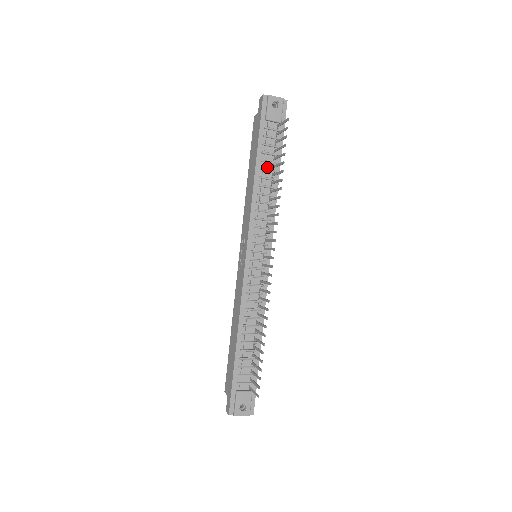
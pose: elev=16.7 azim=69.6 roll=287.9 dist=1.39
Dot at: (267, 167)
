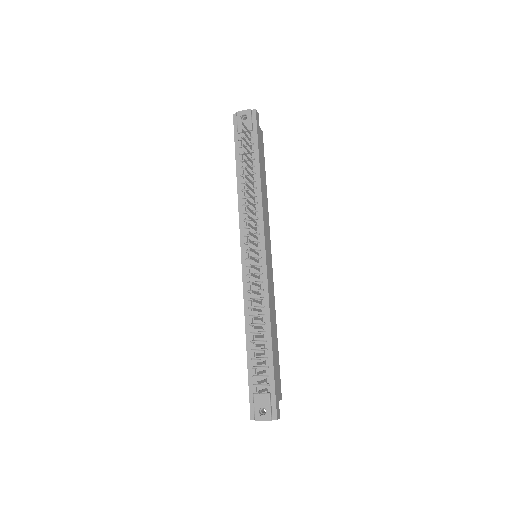
Dot at: occluded
